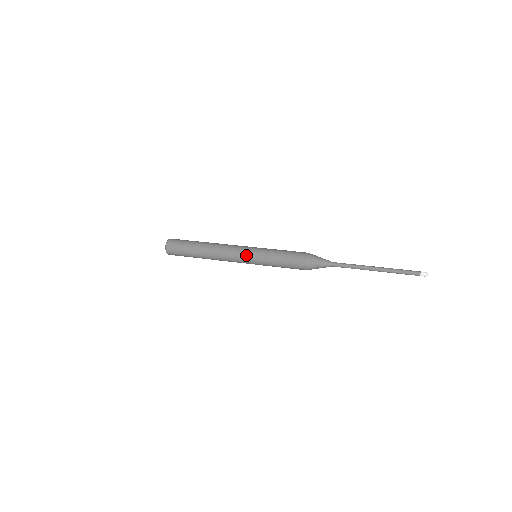
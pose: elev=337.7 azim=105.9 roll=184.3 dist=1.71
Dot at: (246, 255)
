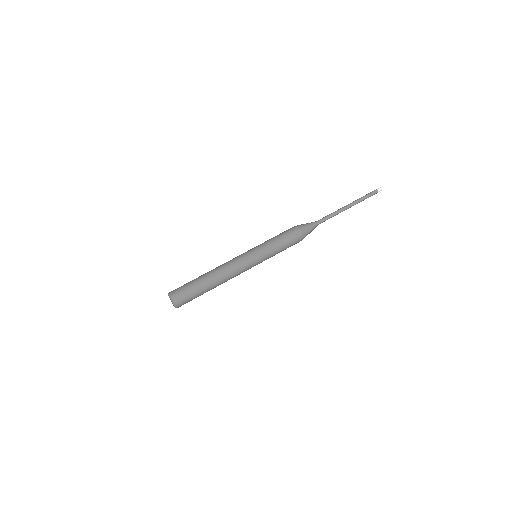
Dot at: (253, 262)
